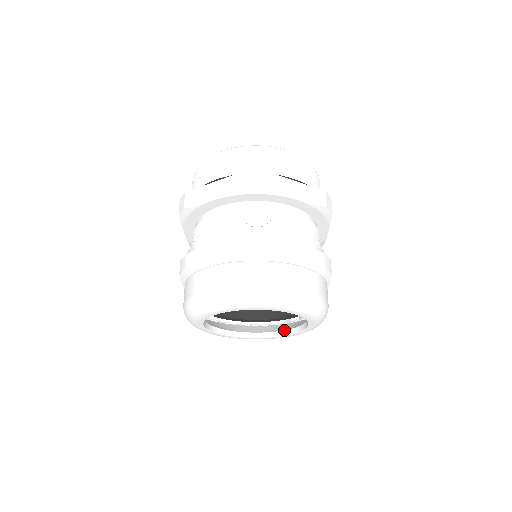
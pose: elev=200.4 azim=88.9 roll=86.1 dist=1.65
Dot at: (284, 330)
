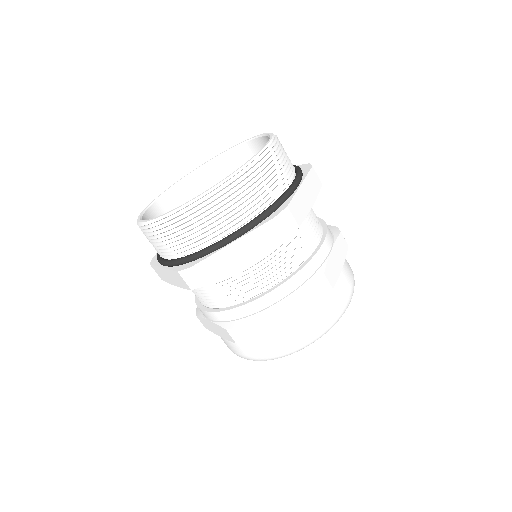
Dot at: occluded
